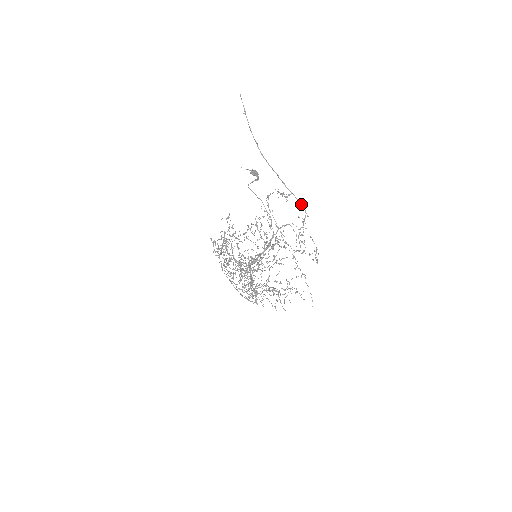
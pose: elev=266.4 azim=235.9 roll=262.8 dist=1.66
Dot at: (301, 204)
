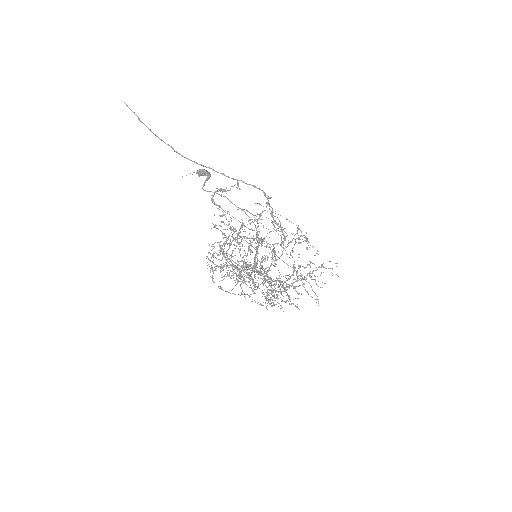
Dot at: (256, 187)
